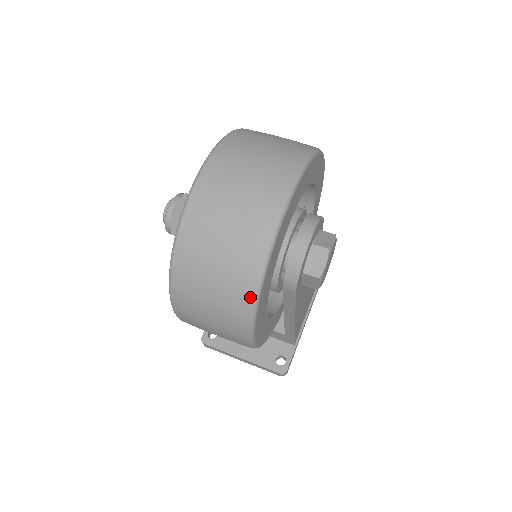
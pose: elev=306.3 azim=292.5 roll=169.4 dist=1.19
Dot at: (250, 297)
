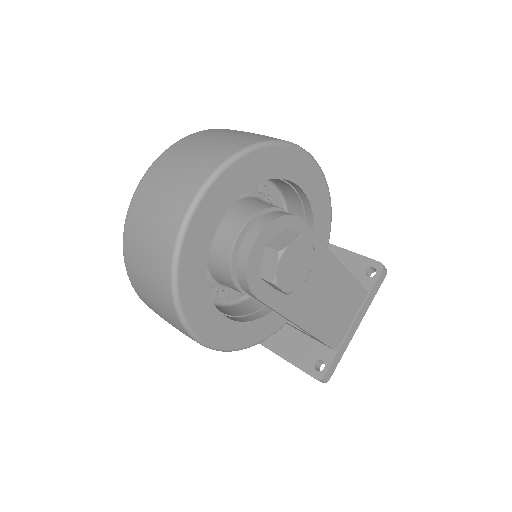
Dot at: (171, 302)
